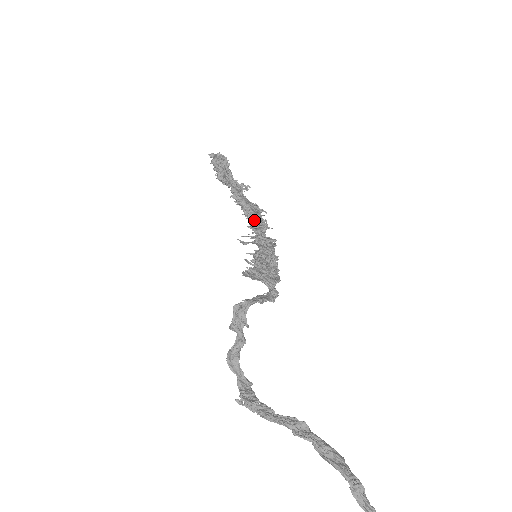
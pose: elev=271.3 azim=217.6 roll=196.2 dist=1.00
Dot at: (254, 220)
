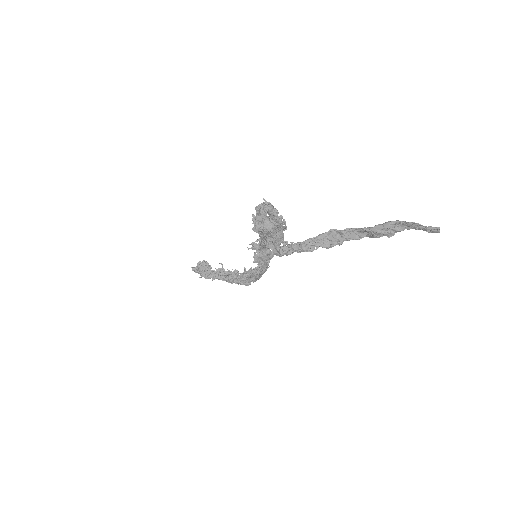
Dot at: occluded
